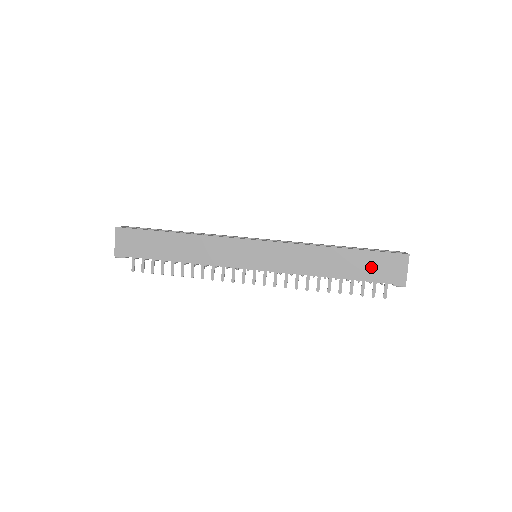
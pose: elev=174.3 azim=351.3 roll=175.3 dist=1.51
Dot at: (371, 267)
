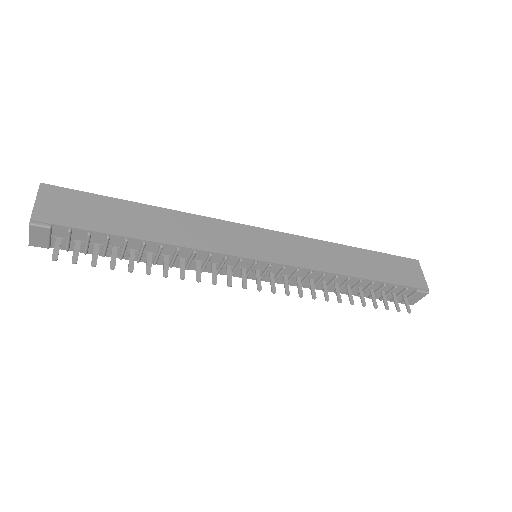
Dot at: (391, 269)
